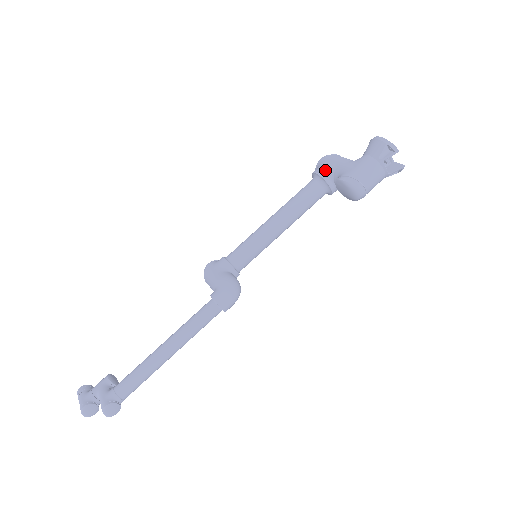
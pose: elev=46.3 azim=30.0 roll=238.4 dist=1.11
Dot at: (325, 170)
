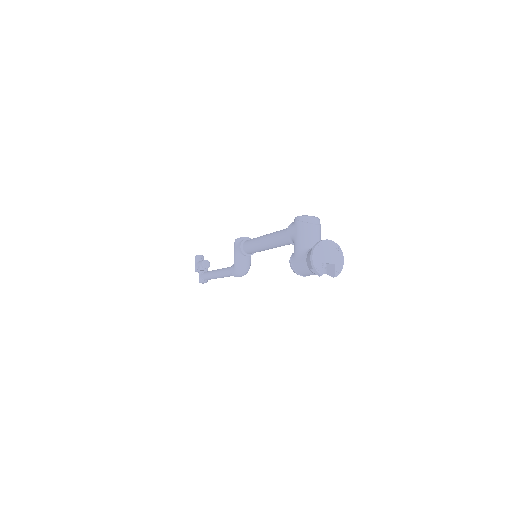
Dot at: (291, 237)
